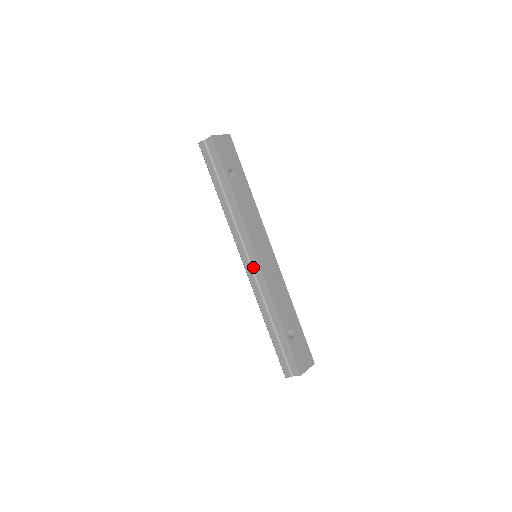
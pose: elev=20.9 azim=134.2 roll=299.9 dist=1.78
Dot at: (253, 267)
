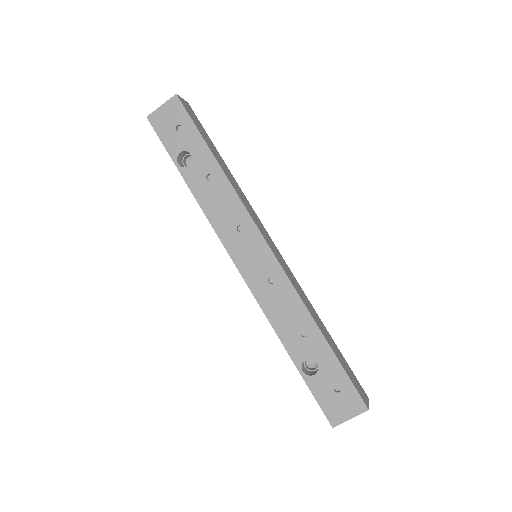
Dot at: occluded
